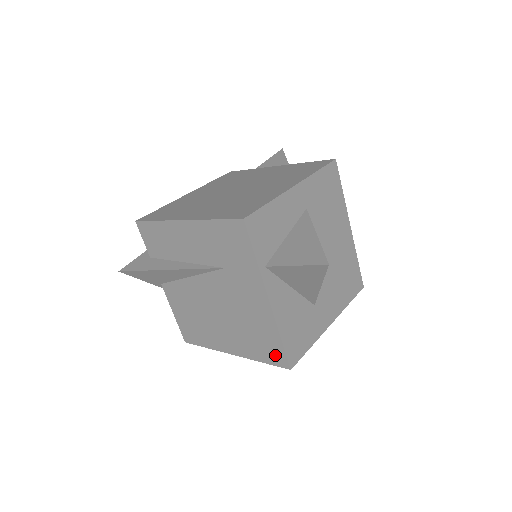
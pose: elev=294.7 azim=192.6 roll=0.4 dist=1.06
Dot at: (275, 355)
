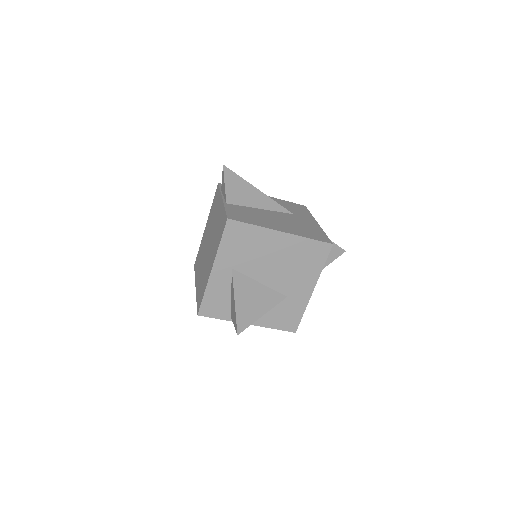
Dot at: occluded
